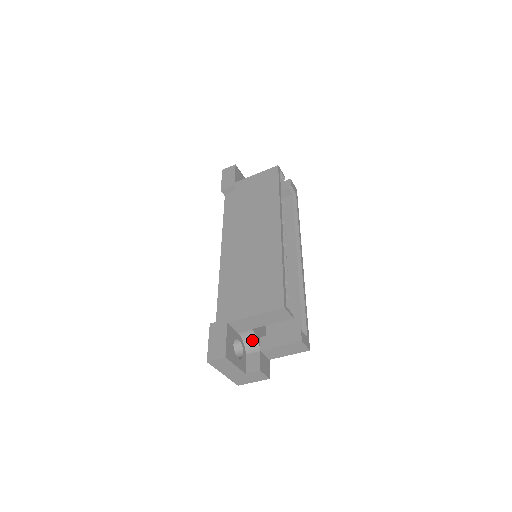
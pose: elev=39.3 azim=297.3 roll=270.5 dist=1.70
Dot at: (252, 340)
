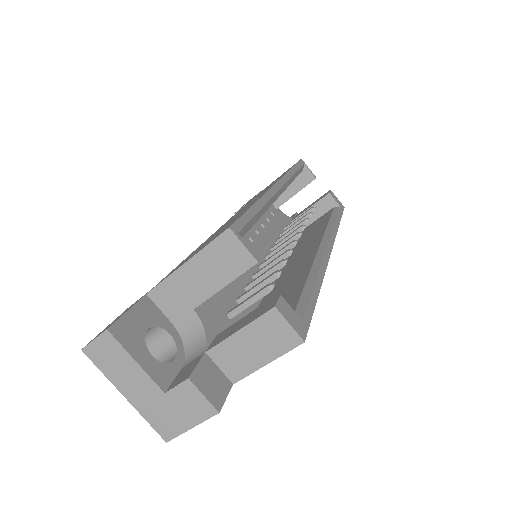
Dot at: (197, 337)
